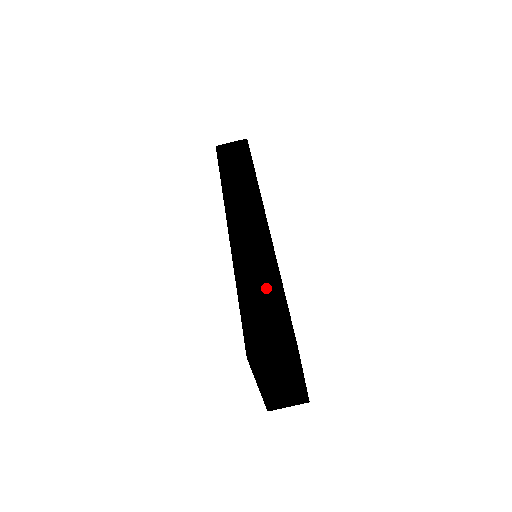
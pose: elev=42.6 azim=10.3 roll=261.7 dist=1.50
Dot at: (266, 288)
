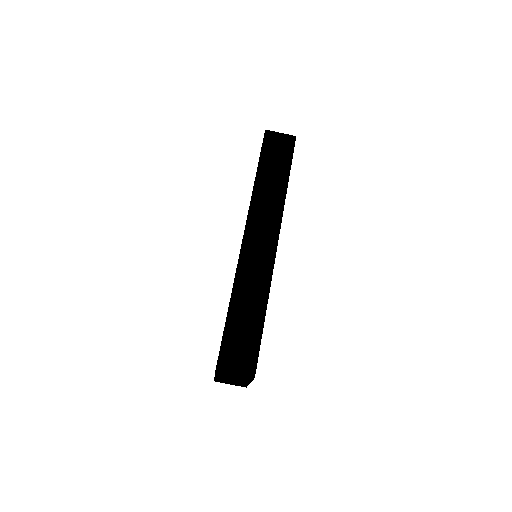
Dot at: (252, 315)
